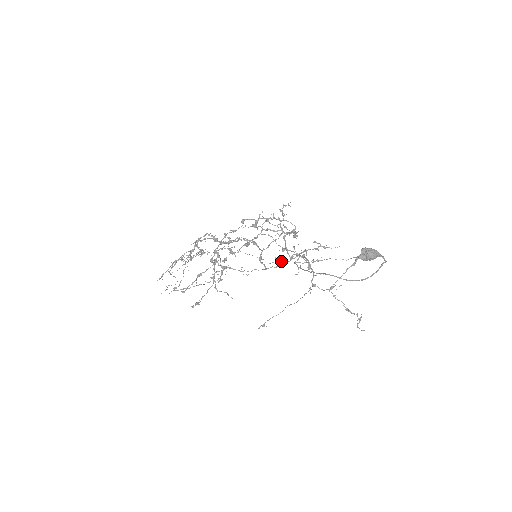
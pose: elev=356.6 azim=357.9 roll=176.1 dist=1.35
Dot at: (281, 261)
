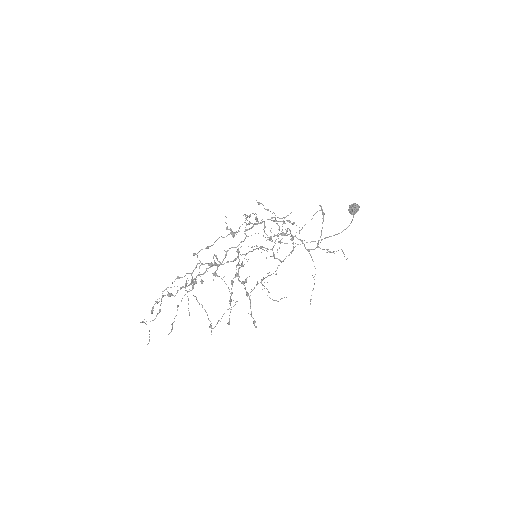
Dot at: (293, 248)
